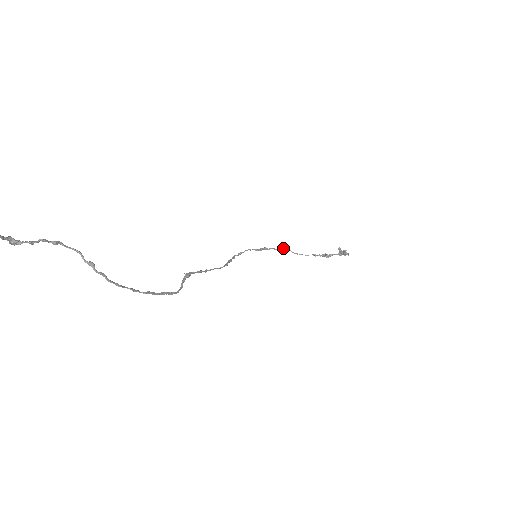
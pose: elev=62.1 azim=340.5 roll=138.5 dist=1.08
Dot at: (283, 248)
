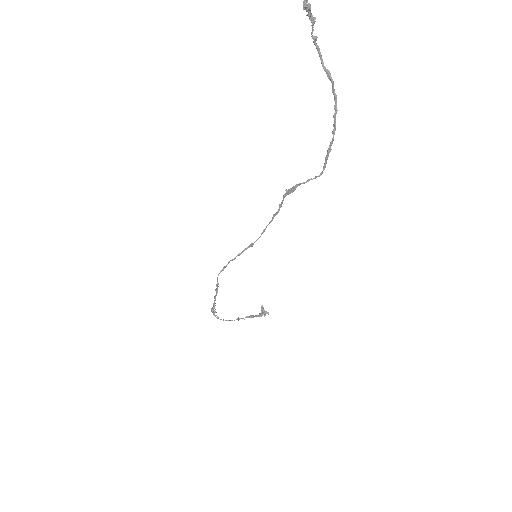
Dot at: occluded
